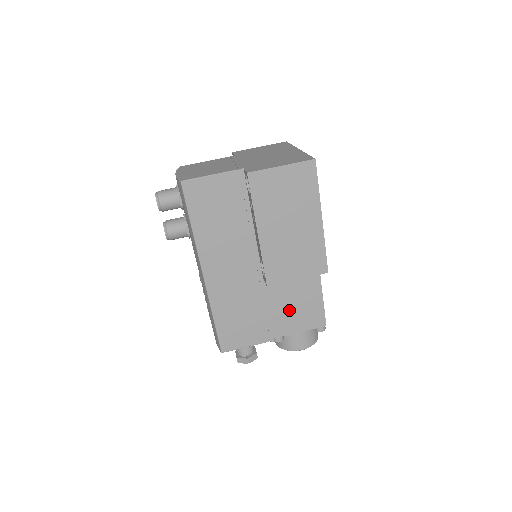
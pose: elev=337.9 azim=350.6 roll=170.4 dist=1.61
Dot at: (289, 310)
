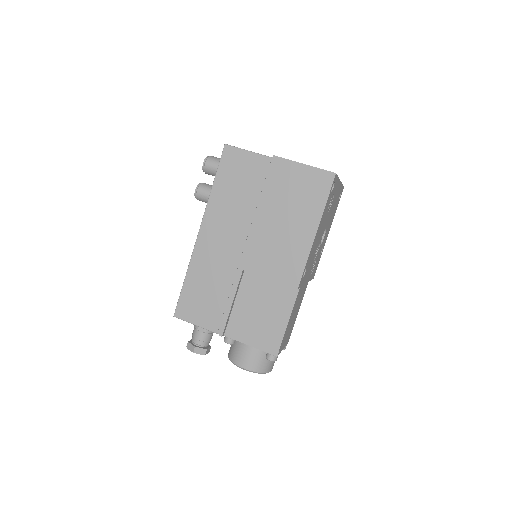
Dot at: (251, 316)
